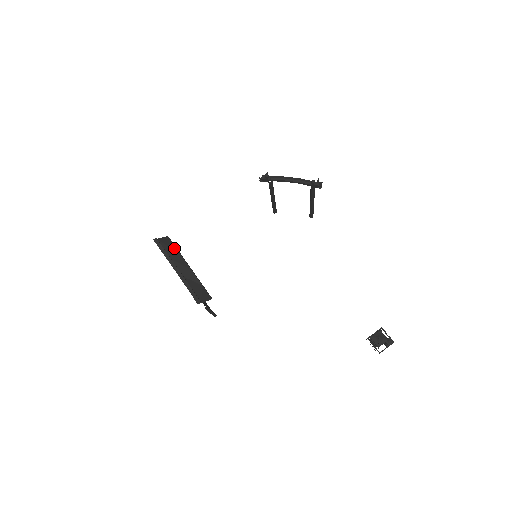
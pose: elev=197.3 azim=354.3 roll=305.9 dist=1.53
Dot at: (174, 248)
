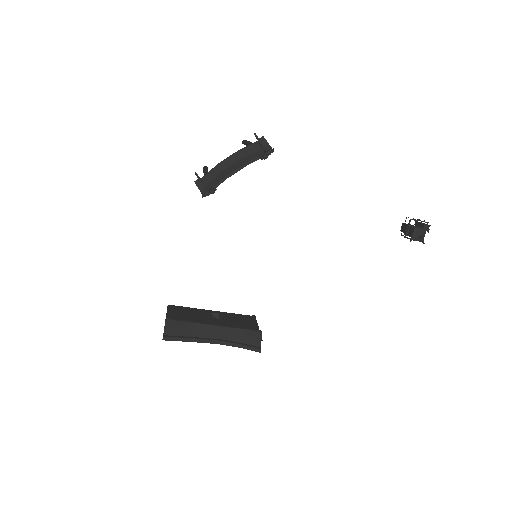
Dot at: (184, 324)
